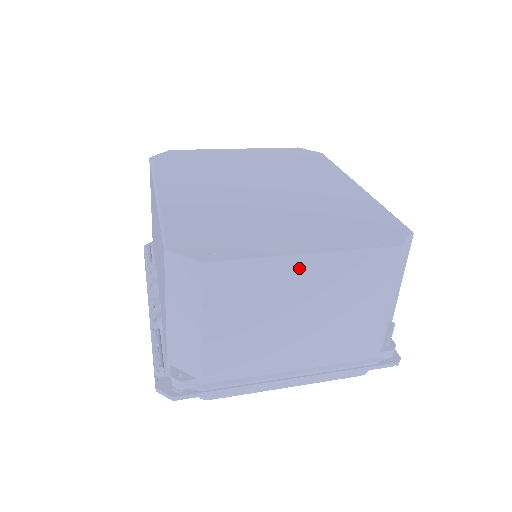
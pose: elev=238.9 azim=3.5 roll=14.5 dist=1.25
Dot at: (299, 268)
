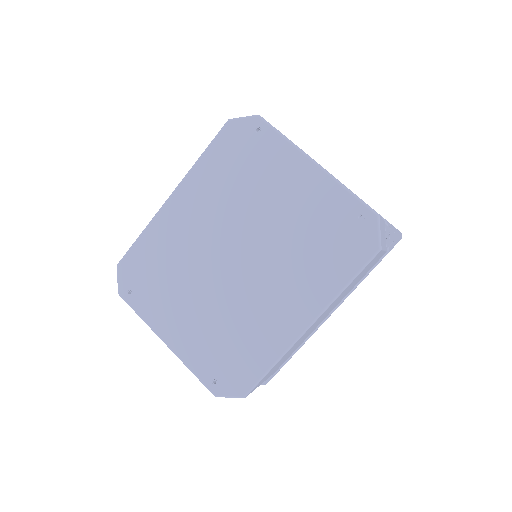
Dot at: occluded
